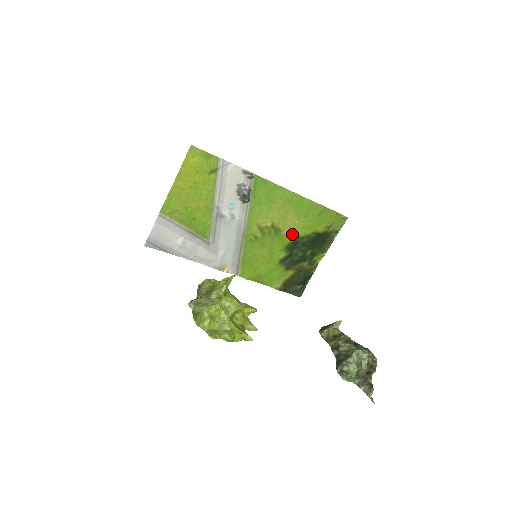
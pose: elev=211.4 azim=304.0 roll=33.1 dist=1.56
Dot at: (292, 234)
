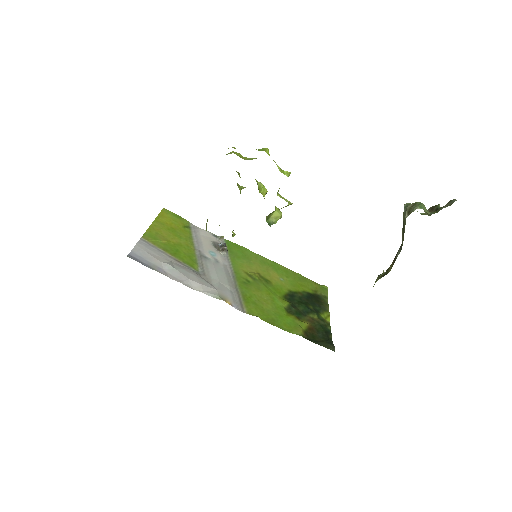
Dot at: (283, 288)
